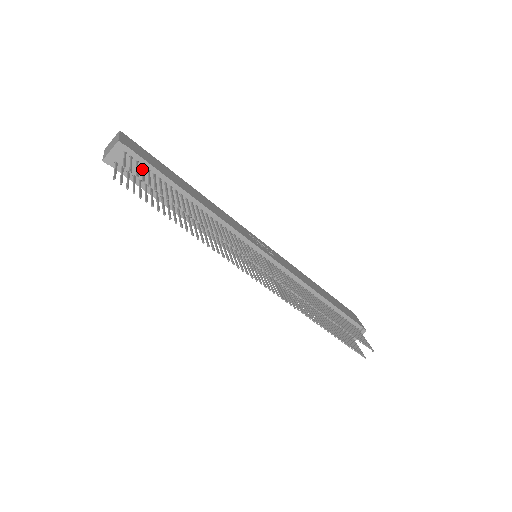
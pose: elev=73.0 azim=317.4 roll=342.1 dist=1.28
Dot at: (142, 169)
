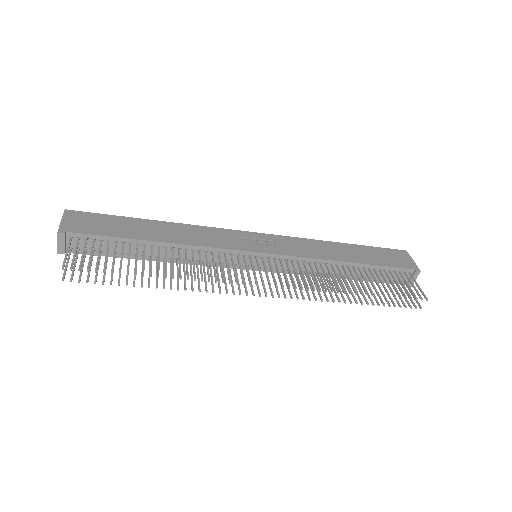
Dot at: (91, 248)
